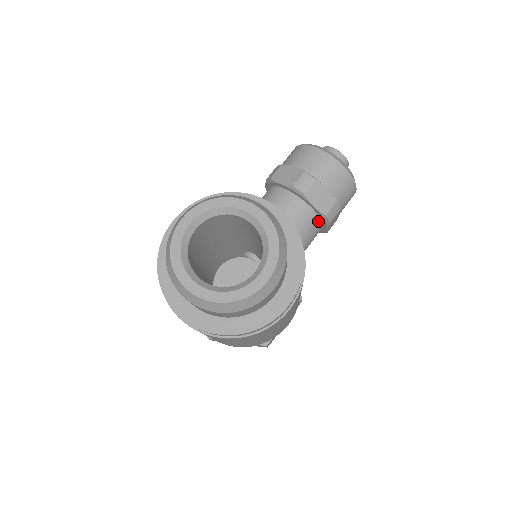
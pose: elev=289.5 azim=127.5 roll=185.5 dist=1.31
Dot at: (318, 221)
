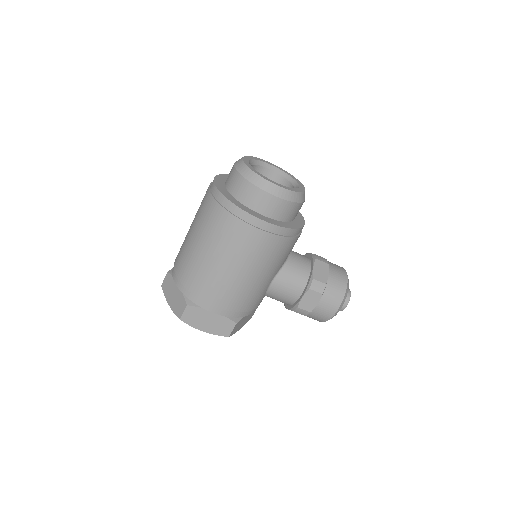
Dot at: (305, 281)
